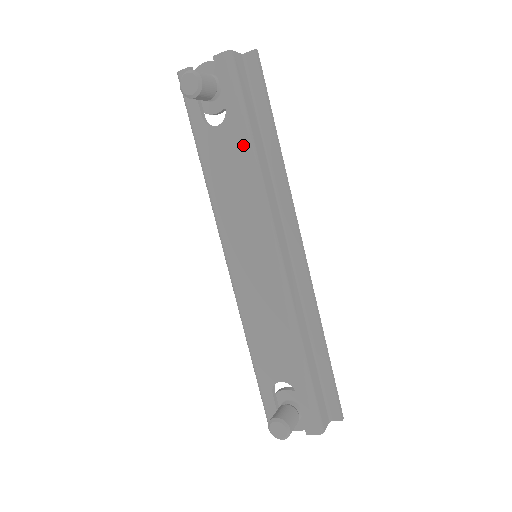
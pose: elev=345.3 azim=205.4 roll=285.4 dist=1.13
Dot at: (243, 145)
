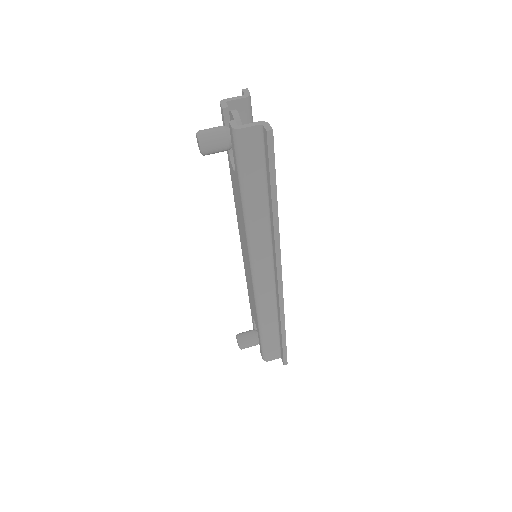
Dot at: (241, 200)
